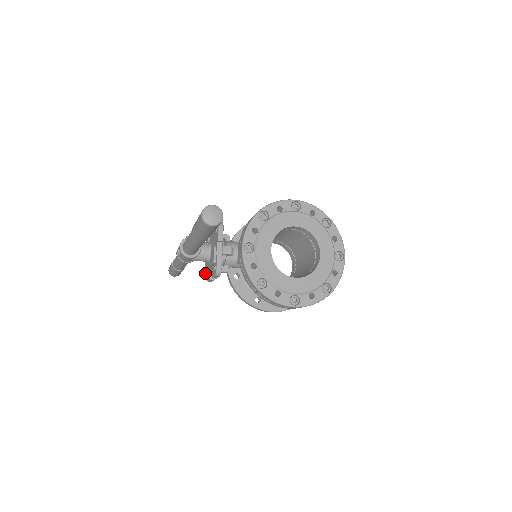
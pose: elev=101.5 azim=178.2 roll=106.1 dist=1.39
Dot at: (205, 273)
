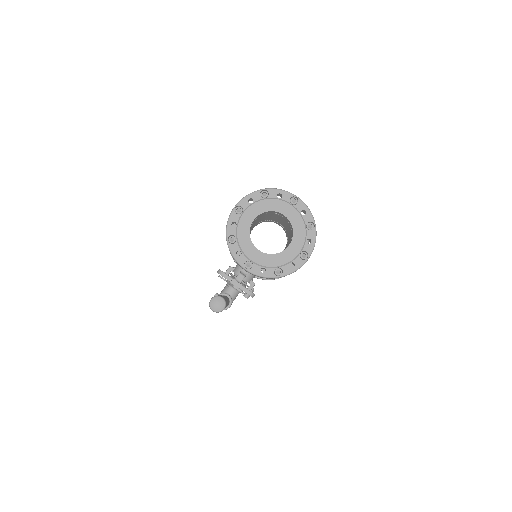
Dot at: (246, 297)
